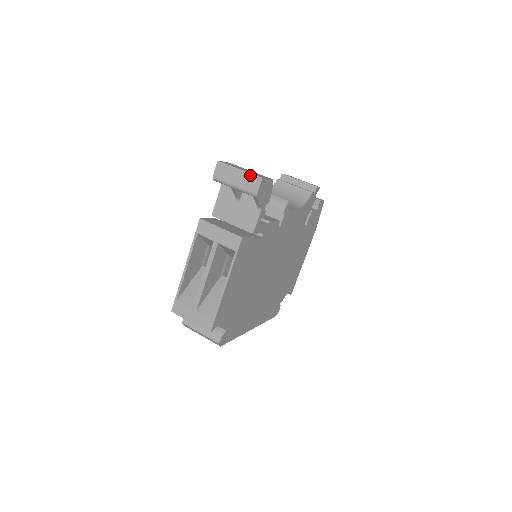
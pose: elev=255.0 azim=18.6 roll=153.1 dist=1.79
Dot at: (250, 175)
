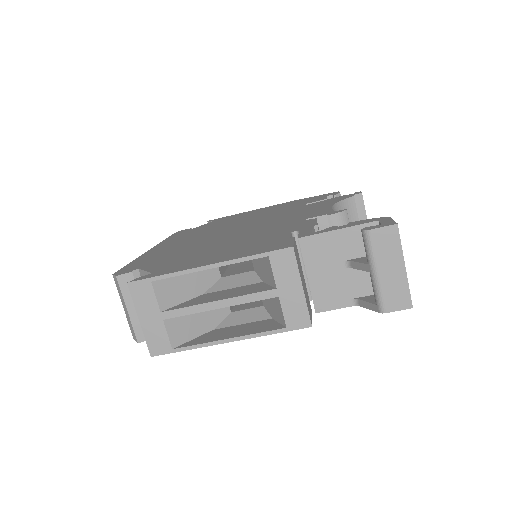
Dot at: (406, 288)
